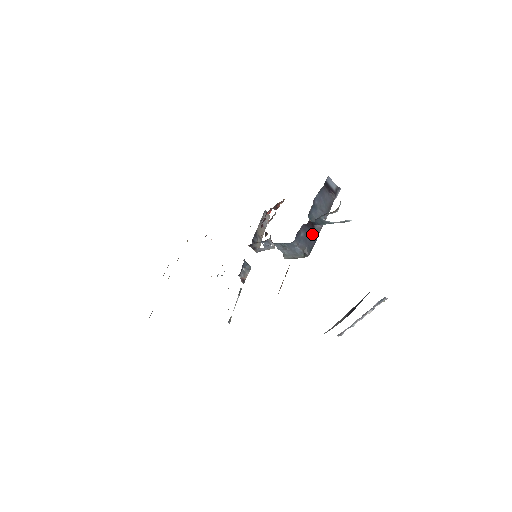
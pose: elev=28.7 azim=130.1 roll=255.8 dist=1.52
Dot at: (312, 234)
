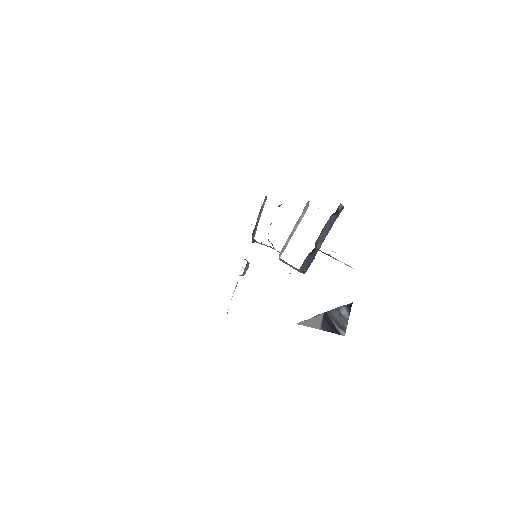
Dot at: (313, 256)
